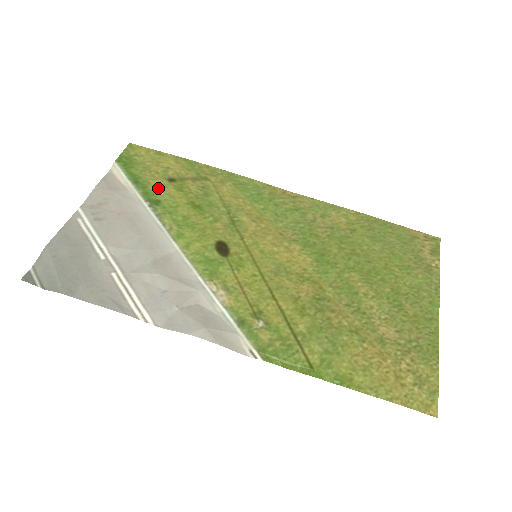
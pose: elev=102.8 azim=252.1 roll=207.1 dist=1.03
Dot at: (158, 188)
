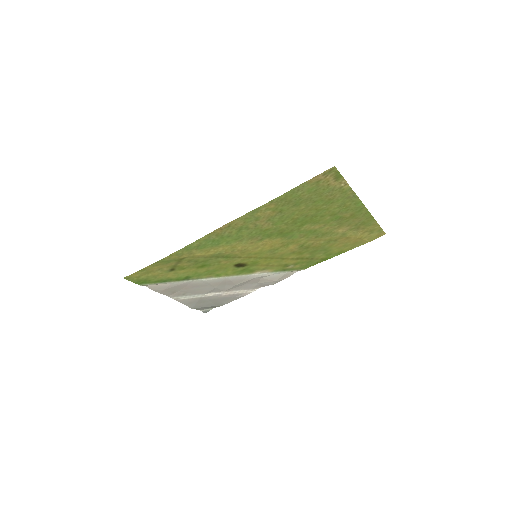
Dot at: (176, 276)
